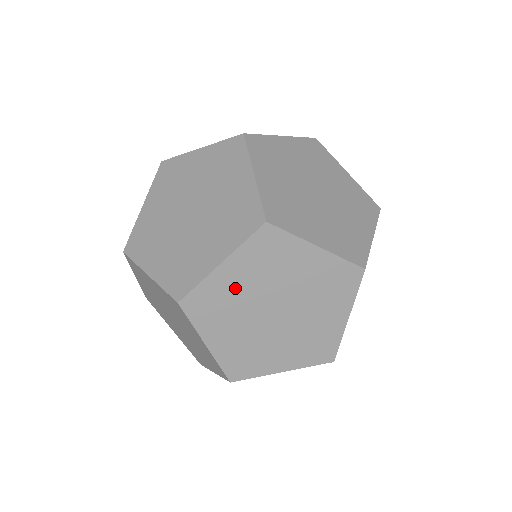
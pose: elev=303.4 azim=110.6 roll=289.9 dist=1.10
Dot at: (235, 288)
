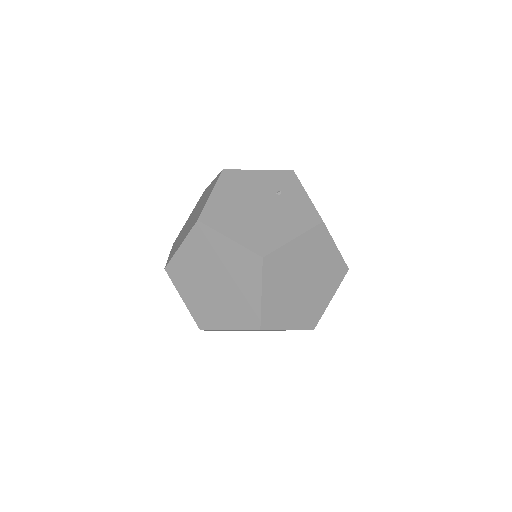
Dot at: occluded
